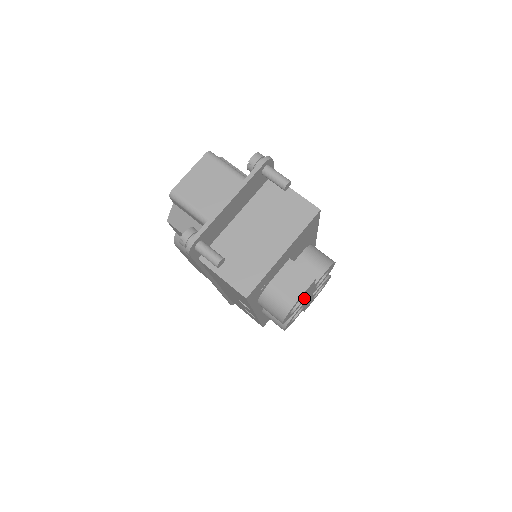
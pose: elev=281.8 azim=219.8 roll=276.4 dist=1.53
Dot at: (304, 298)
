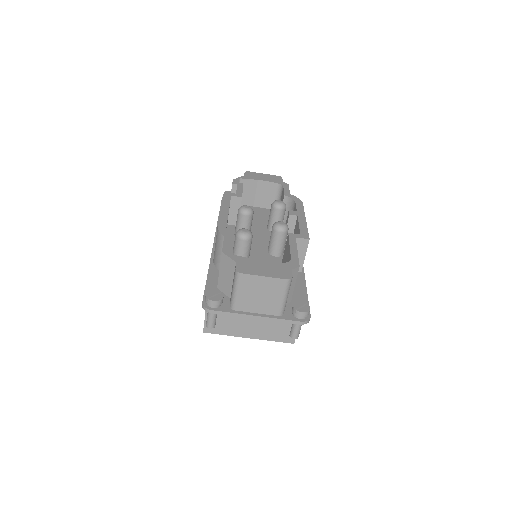
Dot at: occluded
